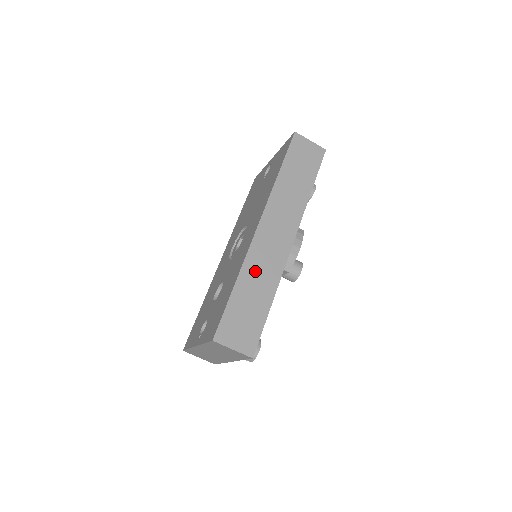
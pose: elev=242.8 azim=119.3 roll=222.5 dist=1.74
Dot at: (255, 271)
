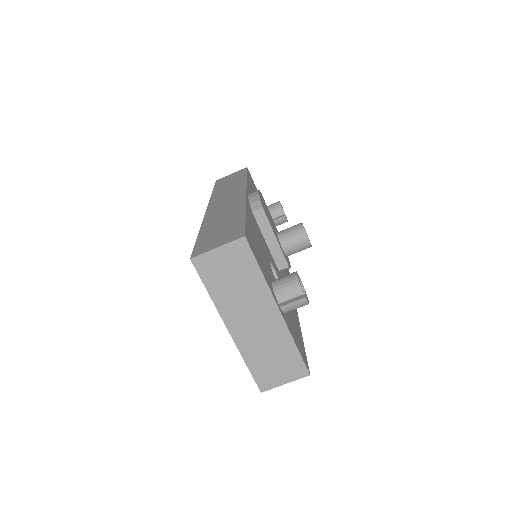
Dot at: (216, 218)
